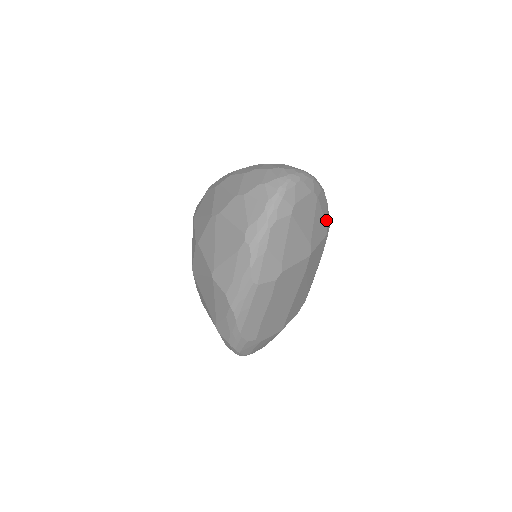
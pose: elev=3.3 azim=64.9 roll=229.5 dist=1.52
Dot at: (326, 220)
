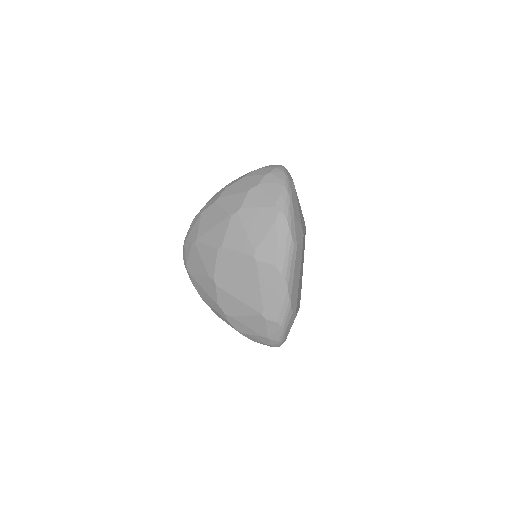
Dot at: occluded
